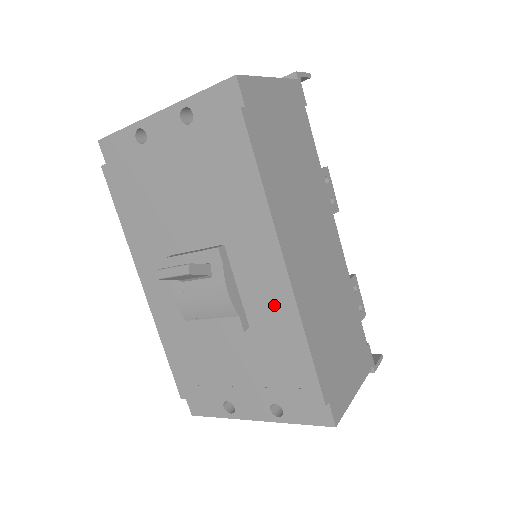
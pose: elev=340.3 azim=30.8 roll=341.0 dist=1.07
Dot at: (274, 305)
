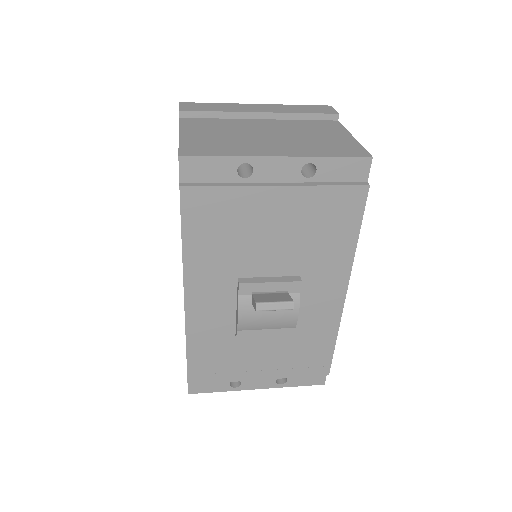
Dot at: (323, 318)
